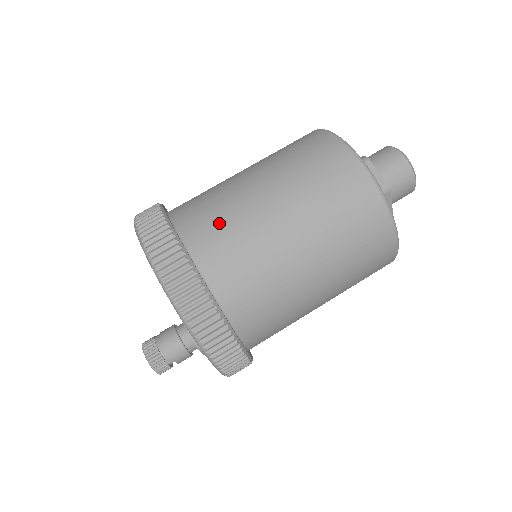
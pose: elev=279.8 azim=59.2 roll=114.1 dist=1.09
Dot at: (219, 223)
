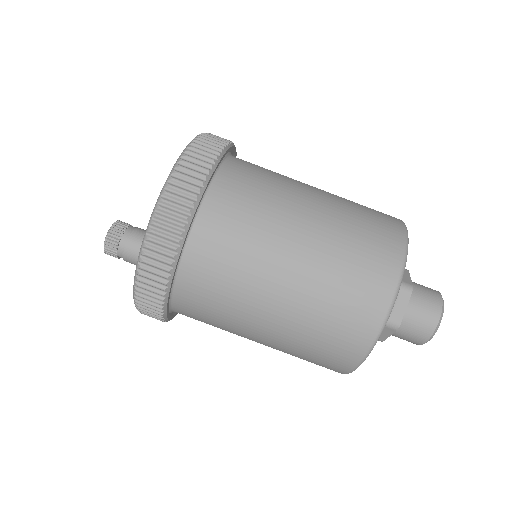
Dot at: (243, 218)
